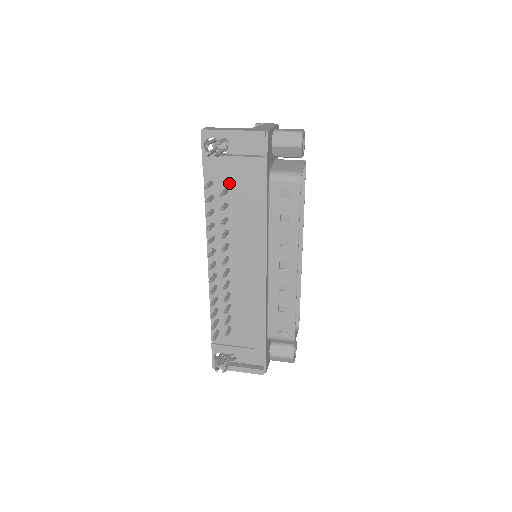
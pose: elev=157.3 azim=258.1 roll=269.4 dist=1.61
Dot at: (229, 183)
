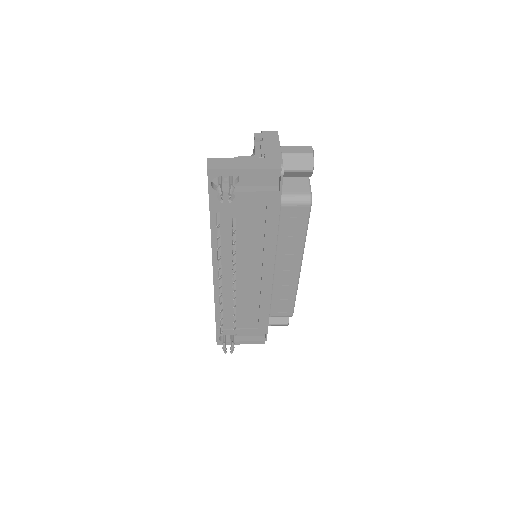
Dot at: (238, 213)
